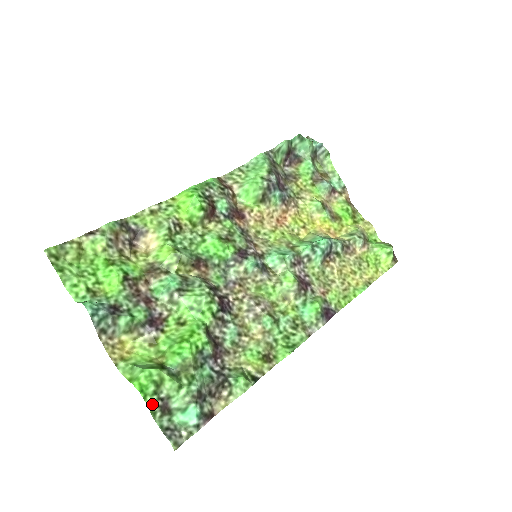
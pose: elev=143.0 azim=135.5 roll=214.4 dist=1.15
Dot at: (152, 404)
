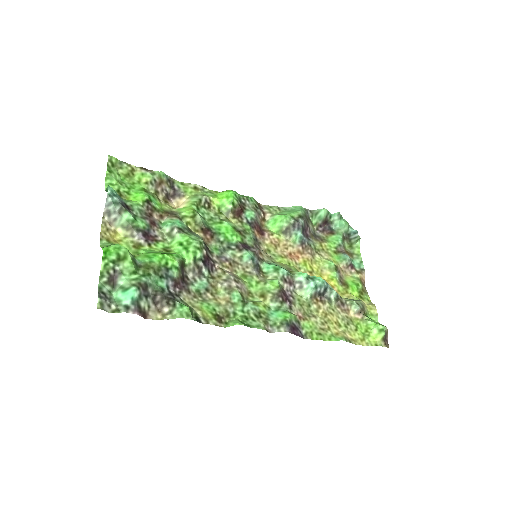
Dot at: (106, 267)
